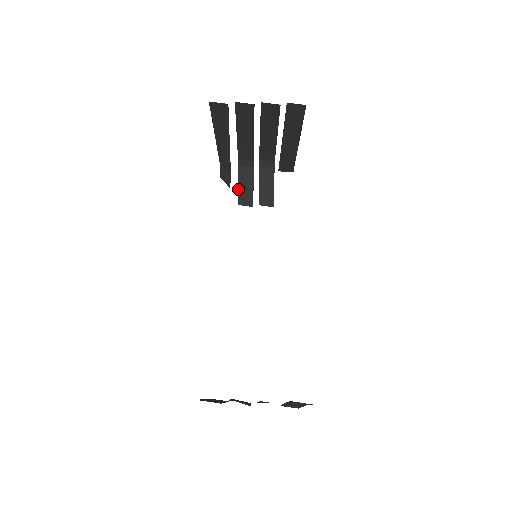
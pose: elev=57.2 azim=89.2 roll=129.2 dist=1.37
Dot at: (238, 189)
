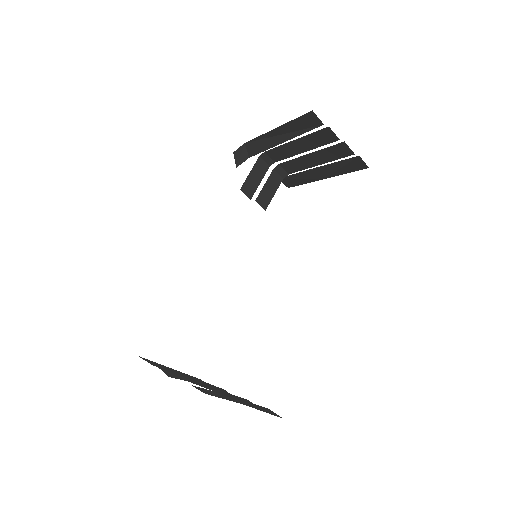
Dot at: (248, 176)
